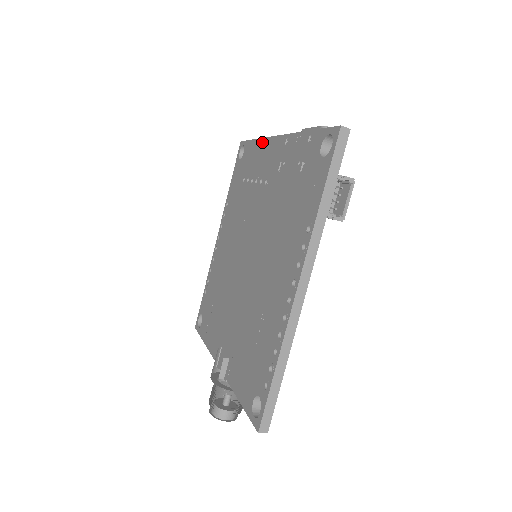
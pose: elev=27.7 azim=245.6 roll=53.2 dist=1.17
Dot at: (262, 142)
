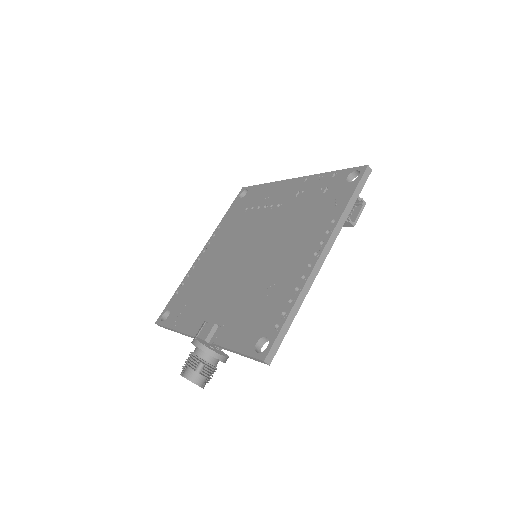
Dot at: (274, 184)
